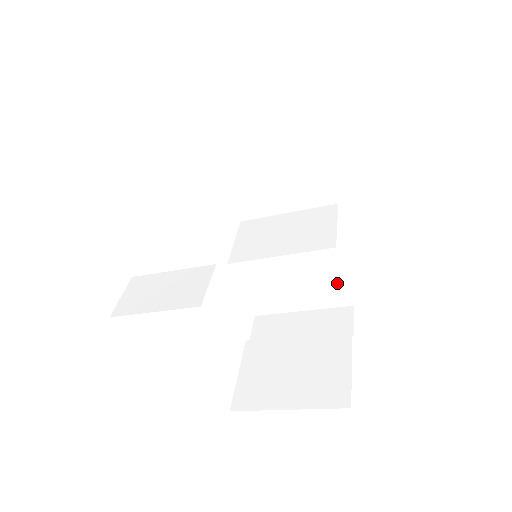
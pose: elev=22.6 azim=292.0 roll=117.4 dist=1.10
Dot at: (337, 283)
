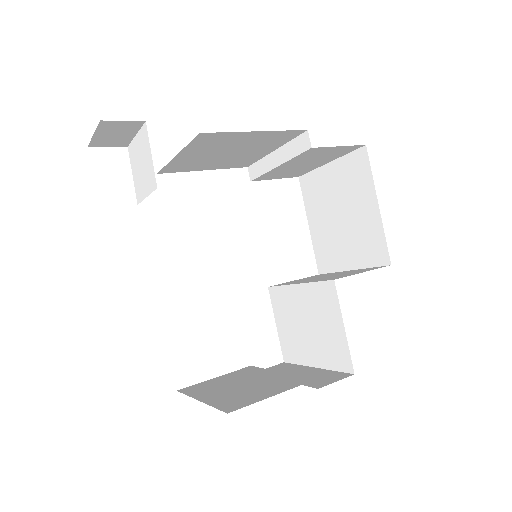
Dot at: (339, 333)
